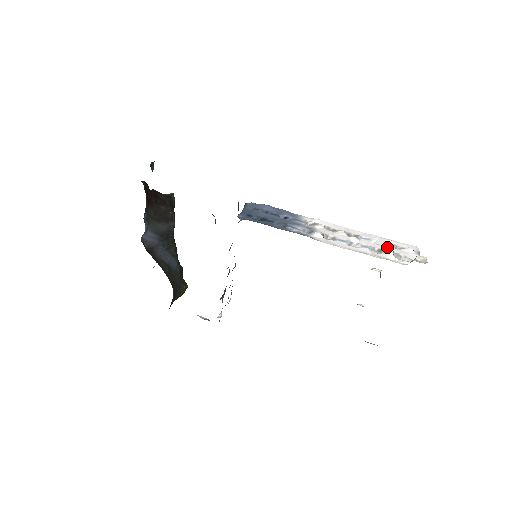
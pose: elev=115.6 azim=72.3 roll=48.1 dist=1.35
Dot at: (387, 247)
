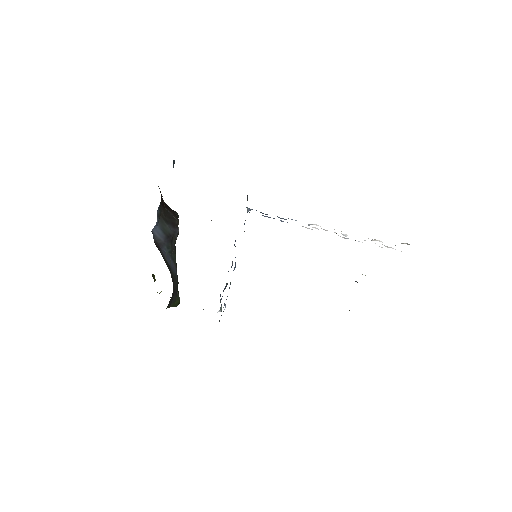
Dot at: occluded
